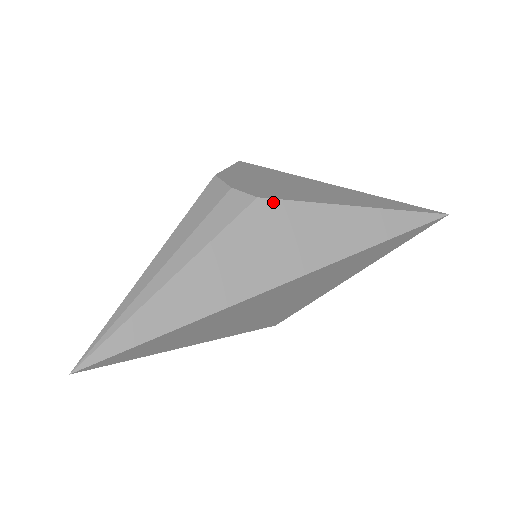
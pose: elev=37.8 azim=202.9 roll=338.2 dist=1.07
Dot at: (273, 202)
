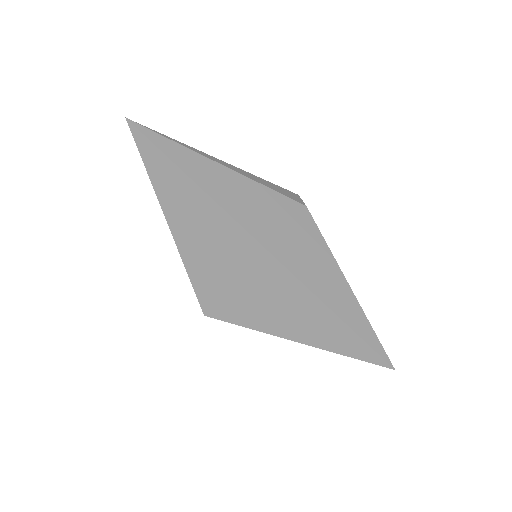
Dot at: (310, 218)
